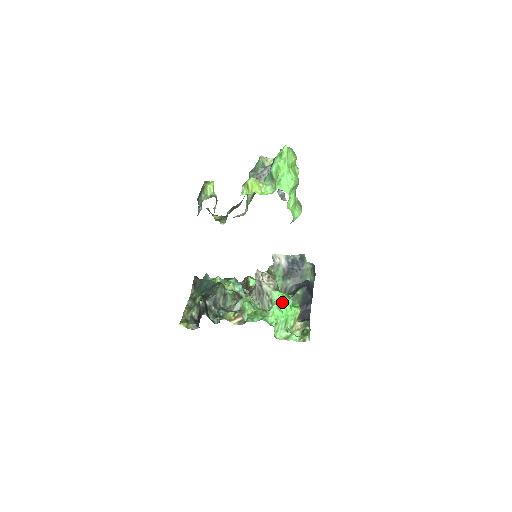
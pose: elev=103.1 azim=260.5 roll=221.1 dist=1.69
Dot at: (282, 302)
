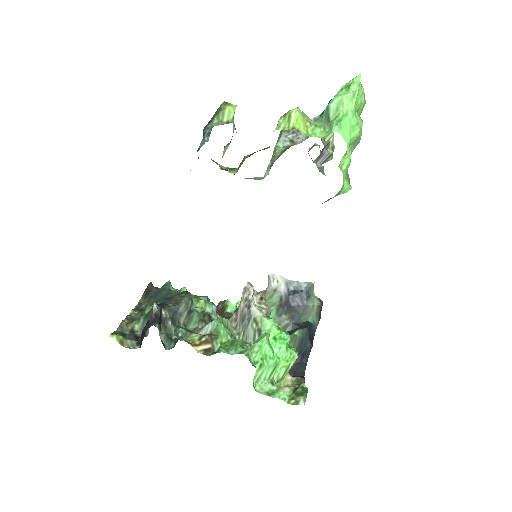
Dot at: (275, 336)
